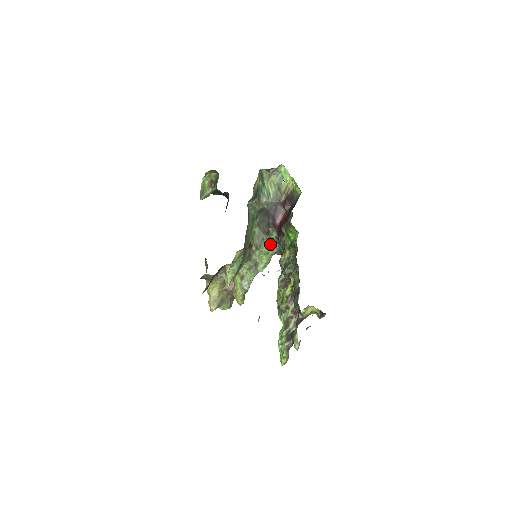
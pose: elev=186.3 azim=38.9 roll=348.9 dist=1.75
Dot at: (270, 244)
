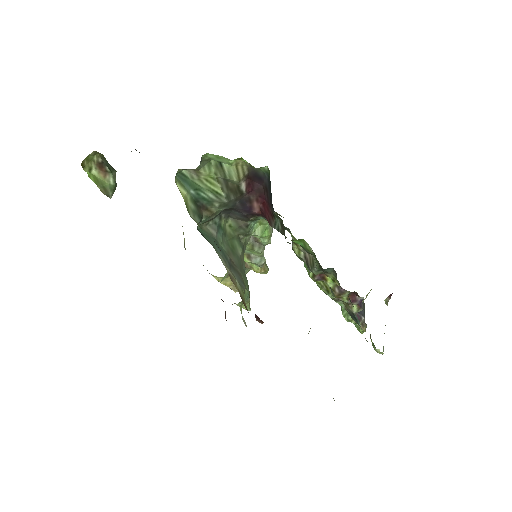
Dot at: (260, 219)
